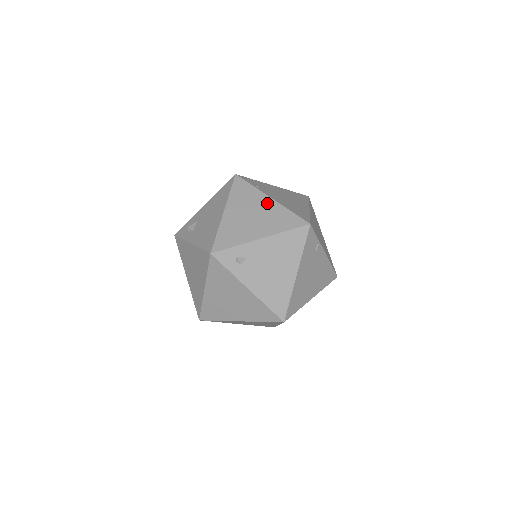
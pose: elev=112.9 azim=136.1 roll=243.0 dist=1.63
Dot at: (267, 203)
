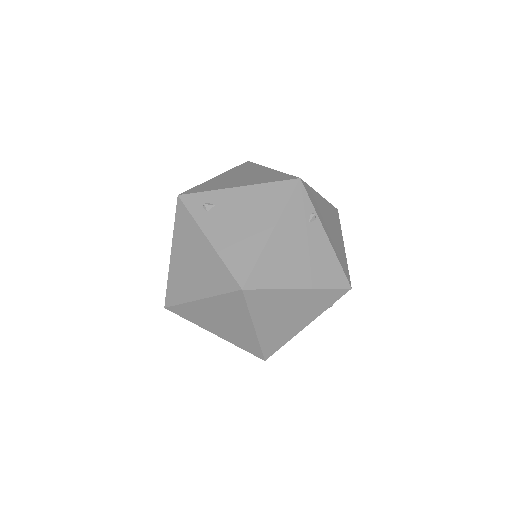
Dot at: (264, 171)
